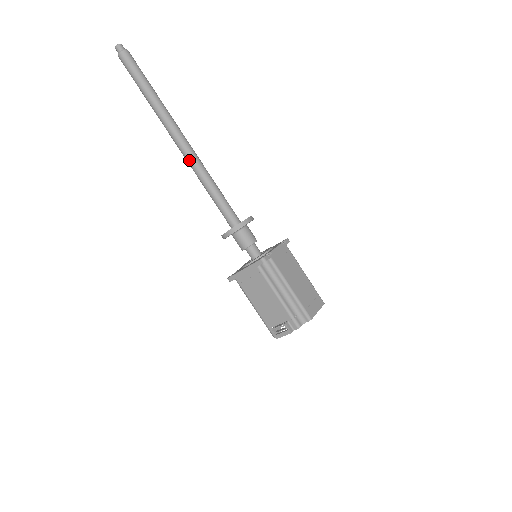
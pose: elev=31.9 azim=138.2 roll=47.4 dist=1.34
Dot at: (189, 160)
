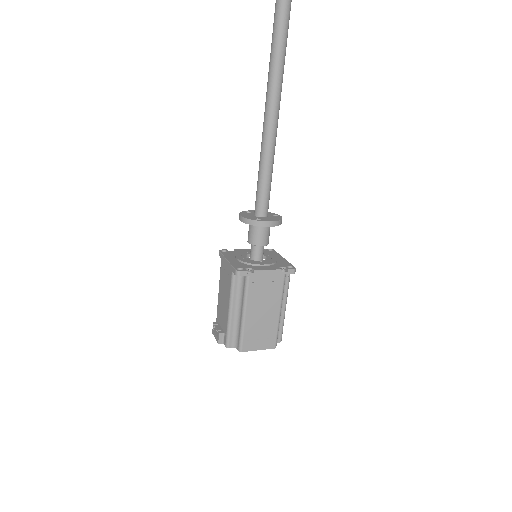
Dot at: (265, 118)
